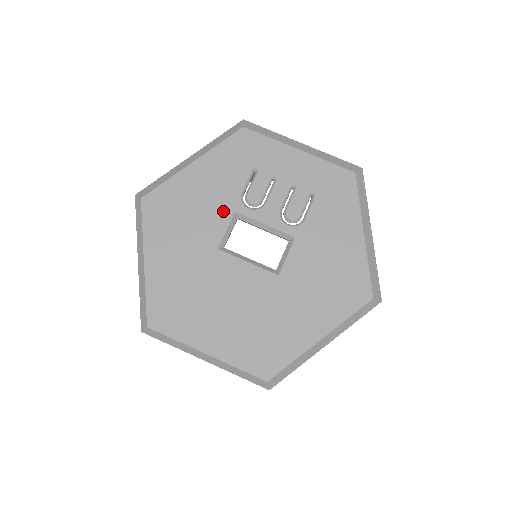
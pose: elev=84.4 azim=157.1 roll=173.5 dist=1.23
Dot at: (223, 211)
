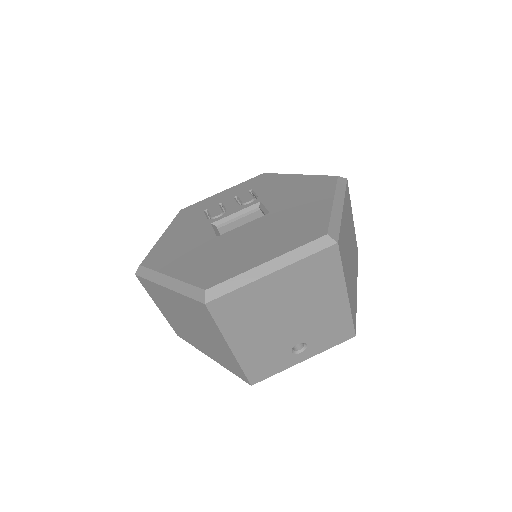
Dot at: (203, 229)
